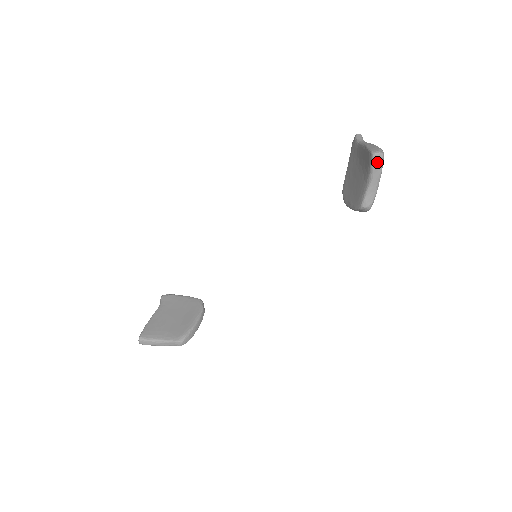
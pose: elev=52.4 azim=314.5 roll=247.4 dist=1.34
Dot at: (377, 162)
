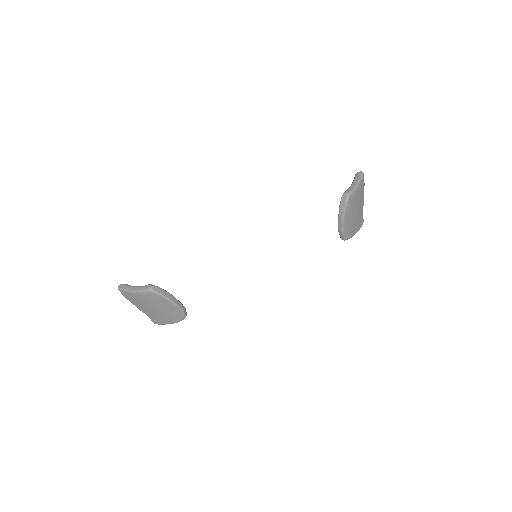
Dot at: (358, 175)
